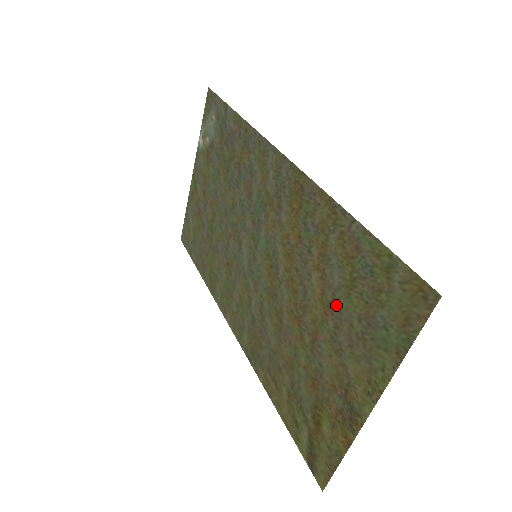
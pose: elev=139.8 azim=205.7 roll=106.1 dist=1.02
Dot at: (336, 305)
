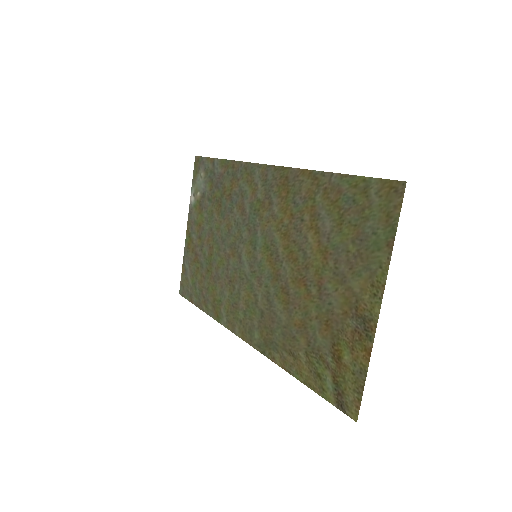
Dot at: (332, 245)
